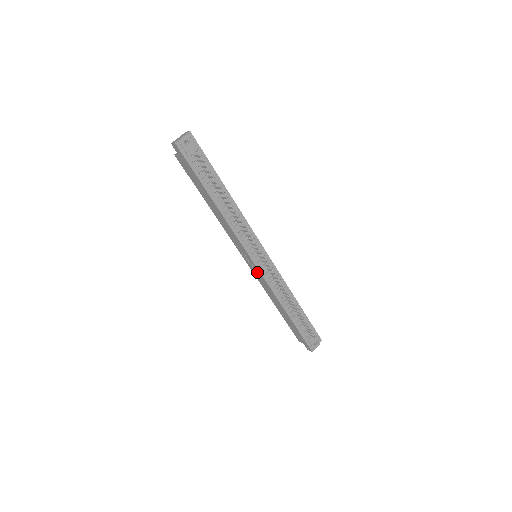
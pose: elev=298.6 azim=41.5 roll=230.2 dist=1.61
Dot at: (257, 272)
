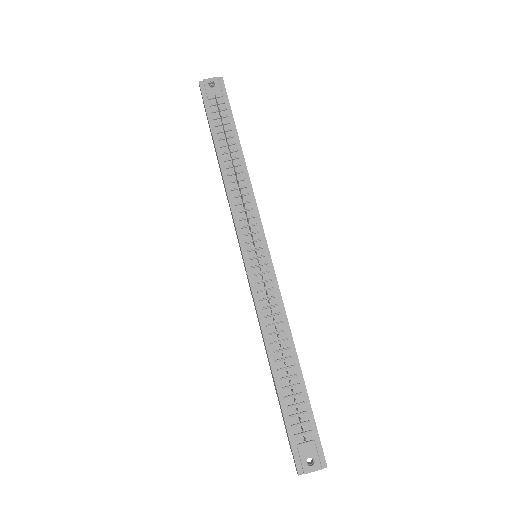
Dot at: occluded
